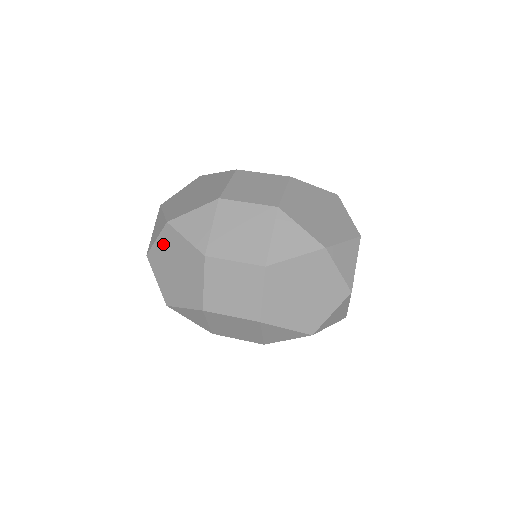
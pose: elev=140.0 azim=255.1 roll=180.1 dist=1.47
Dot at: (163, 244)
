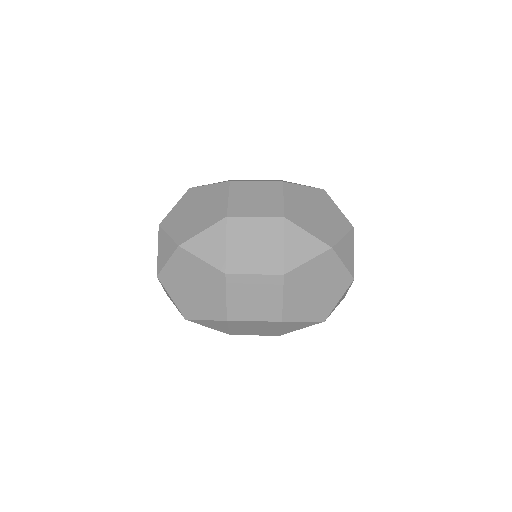
Dot at: (176, 266)
